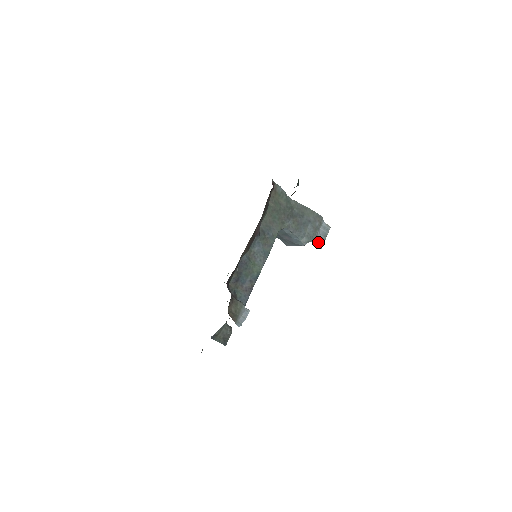
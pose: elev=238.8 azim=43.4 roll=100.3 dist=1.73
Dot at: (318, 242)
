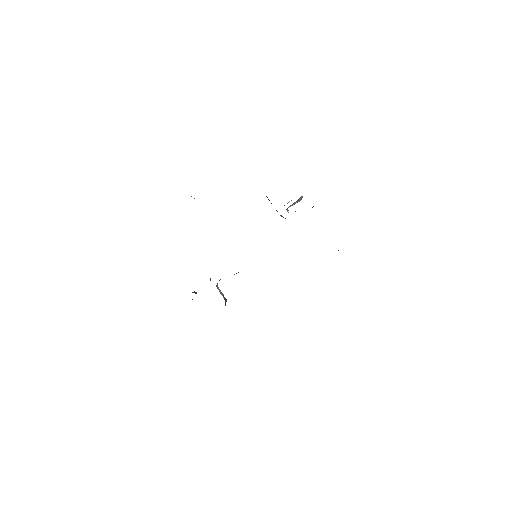
Dot at: occluded
